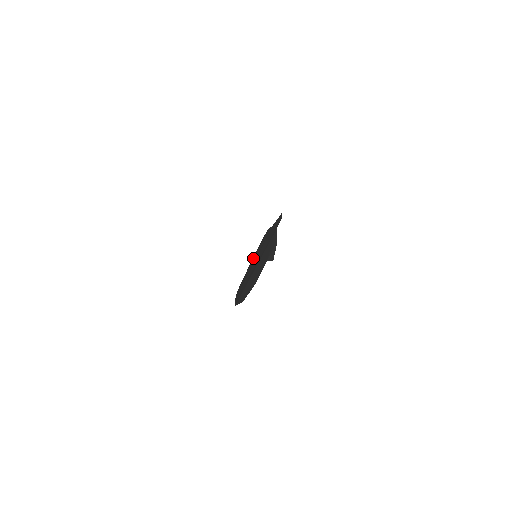
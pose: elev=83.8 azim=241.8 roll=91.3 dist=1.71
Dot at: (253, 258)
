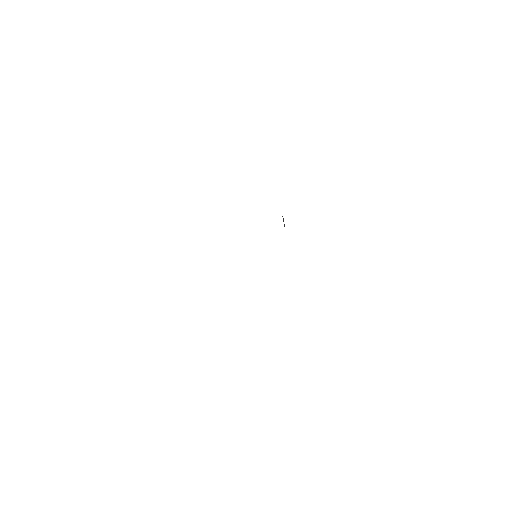
Dot at: occluded
